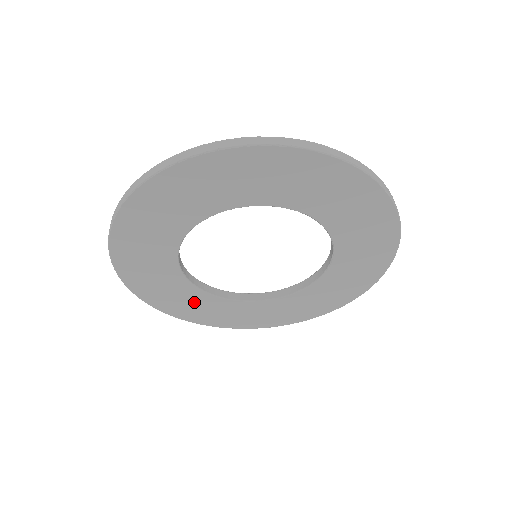
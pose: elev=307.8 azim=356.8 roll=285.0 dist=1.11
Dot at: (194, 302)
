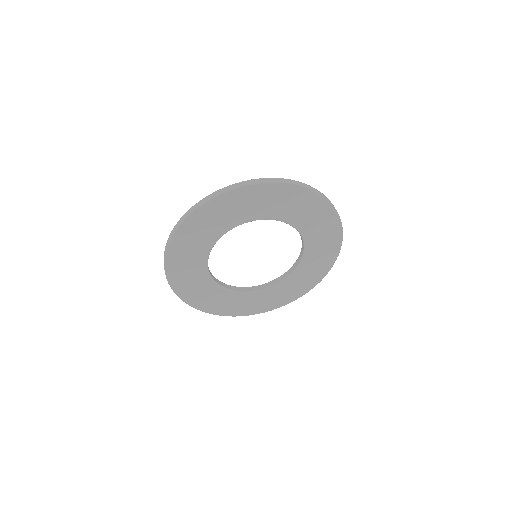
Dot at: (211, 294)
